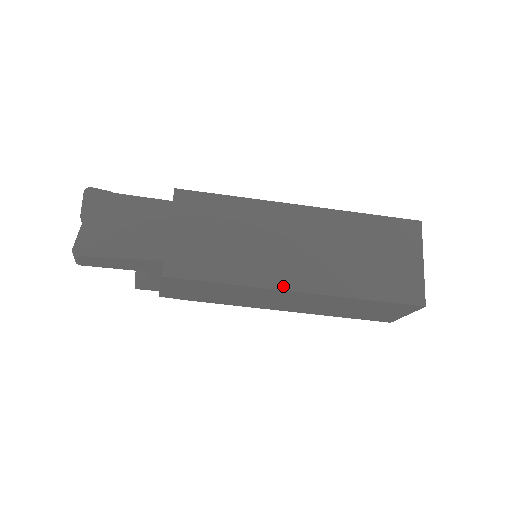
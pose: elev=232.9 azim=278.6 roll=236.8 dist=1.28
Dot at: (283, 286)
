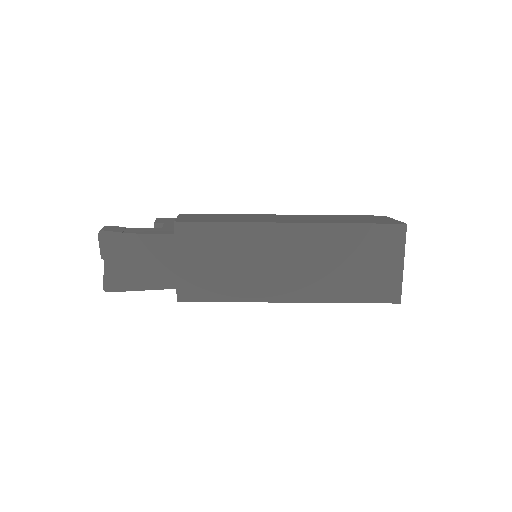
Dot at: (277, 299)
